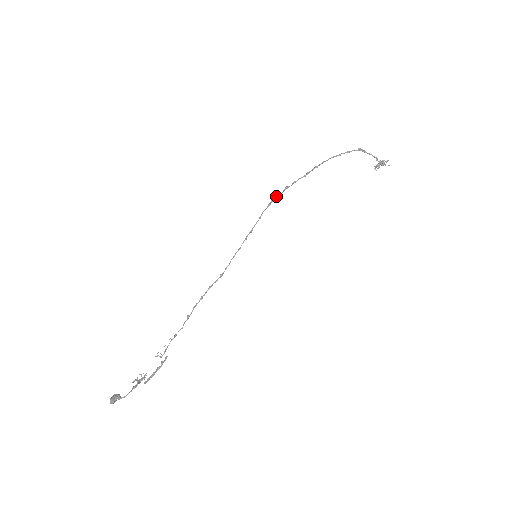
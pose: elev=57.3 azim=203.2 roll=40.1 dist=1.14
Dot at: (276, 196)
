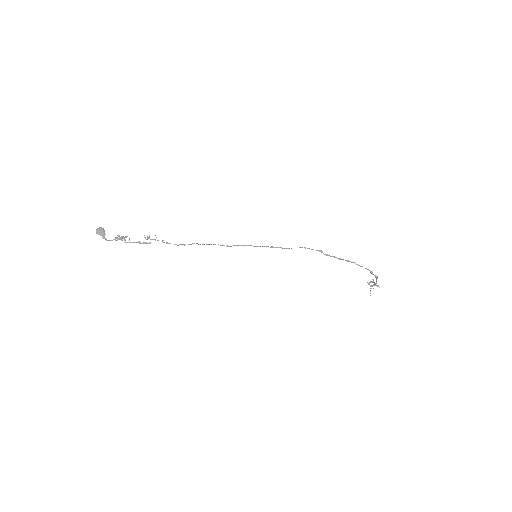
Dot at: occluded
